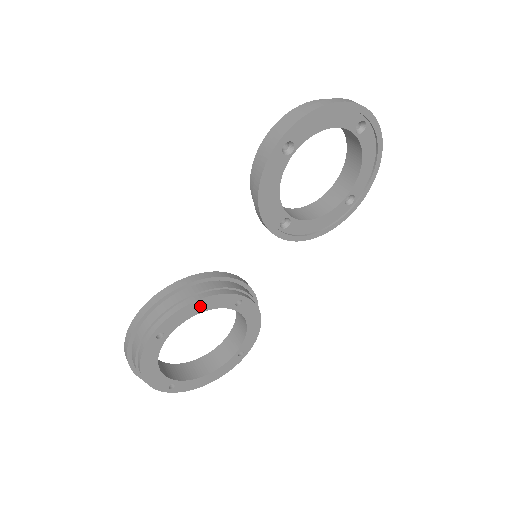
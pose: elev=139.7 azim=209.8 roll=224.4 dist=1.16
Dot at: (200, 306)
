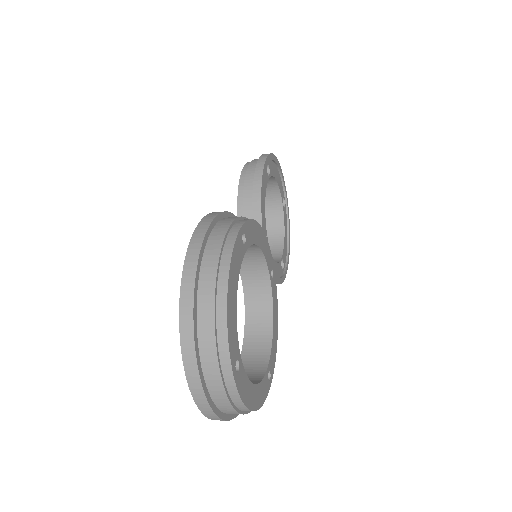
Dot at: (260, 238)
